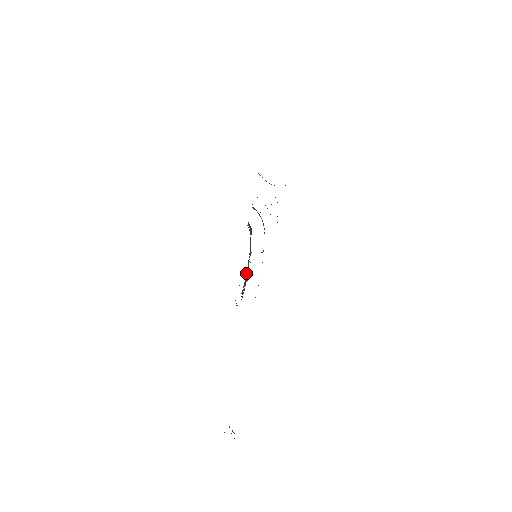
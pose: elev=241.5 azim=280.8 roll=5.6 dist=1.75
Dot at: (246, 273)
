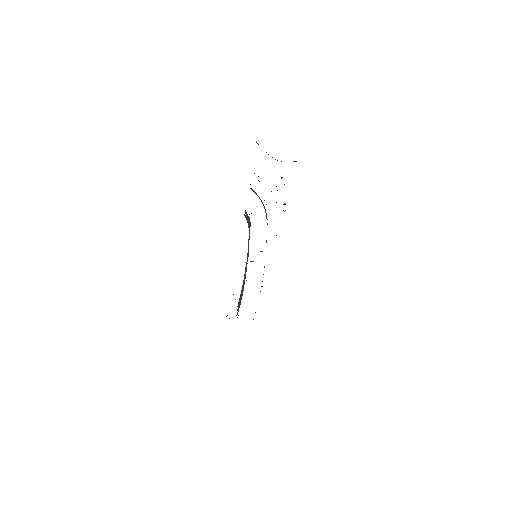
Dot at: (243, 280)
